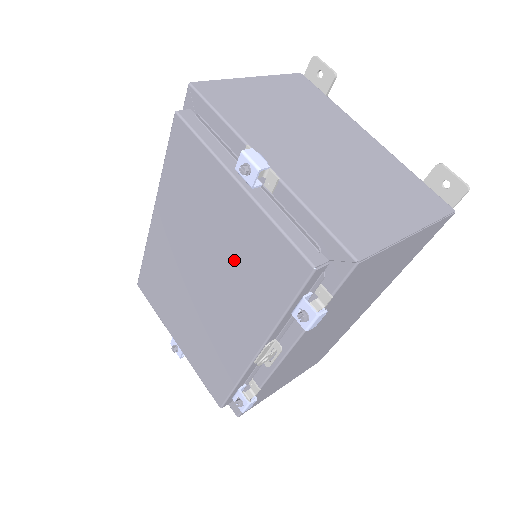
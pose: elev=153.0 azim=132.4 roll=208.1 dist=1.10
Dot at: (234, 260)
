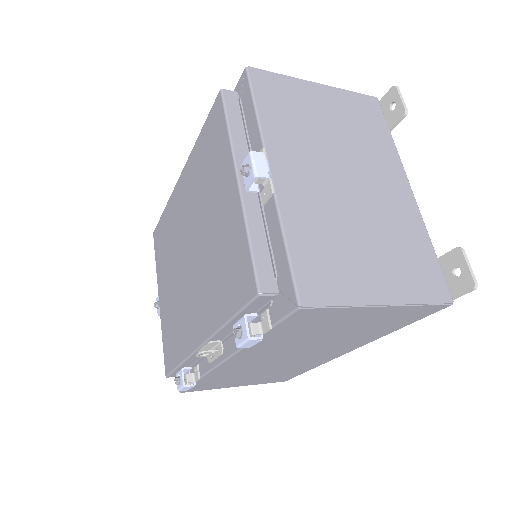
Dot at: (213, 250)
